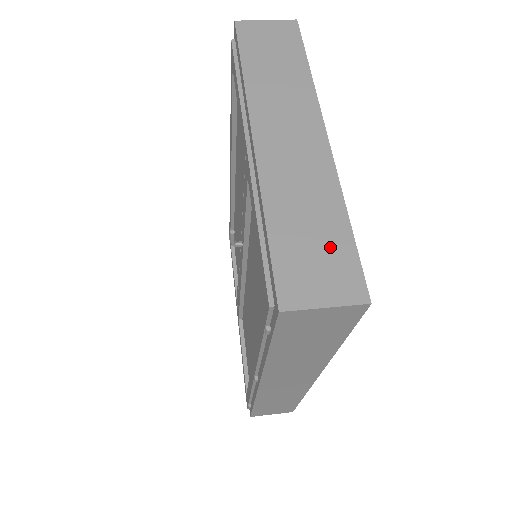
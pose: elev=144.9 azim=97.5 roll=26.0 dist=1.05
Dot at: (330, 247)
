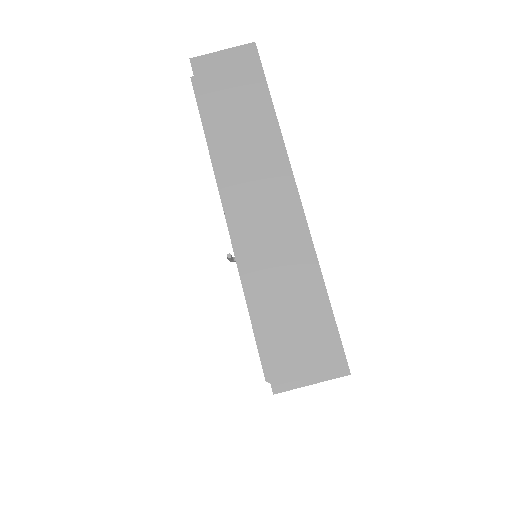
Dot at: (311, 324)
